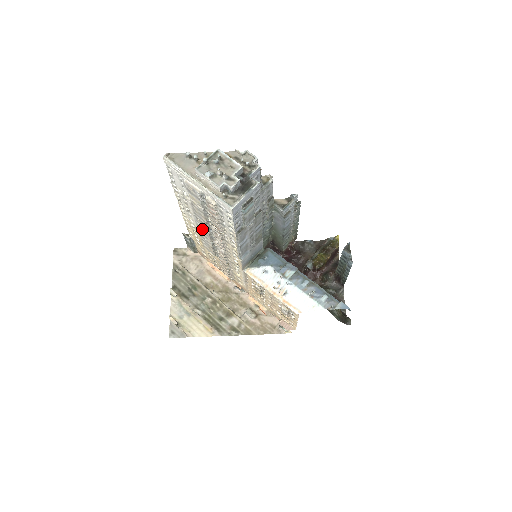
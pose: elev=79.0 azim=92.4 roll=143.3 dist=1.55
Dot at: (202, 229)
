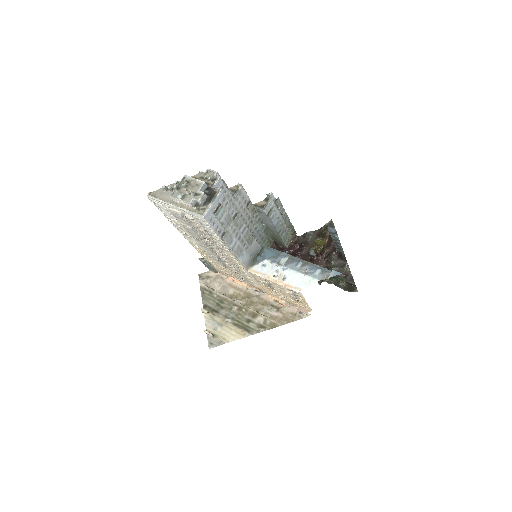
Dot at: (203, 246)
